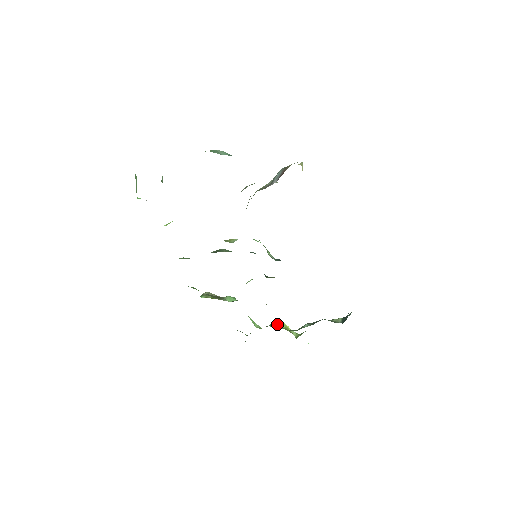
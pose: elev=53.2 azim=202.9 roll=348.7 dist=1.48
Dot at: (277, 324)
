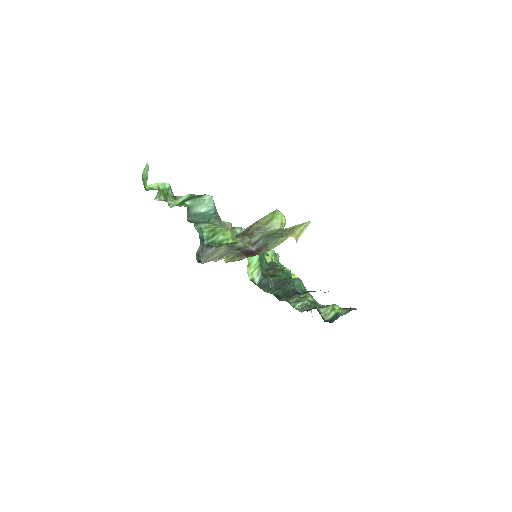
Dot at: occluded
